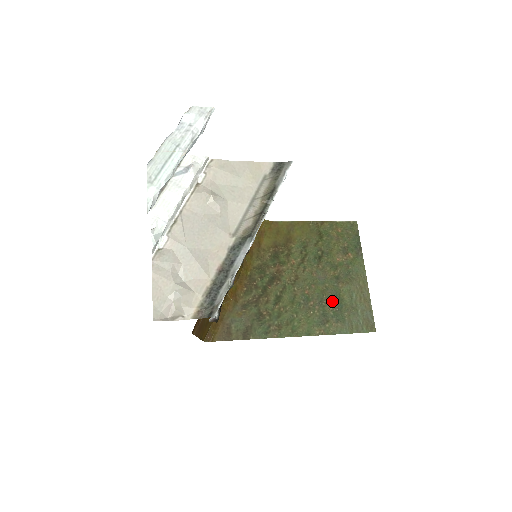
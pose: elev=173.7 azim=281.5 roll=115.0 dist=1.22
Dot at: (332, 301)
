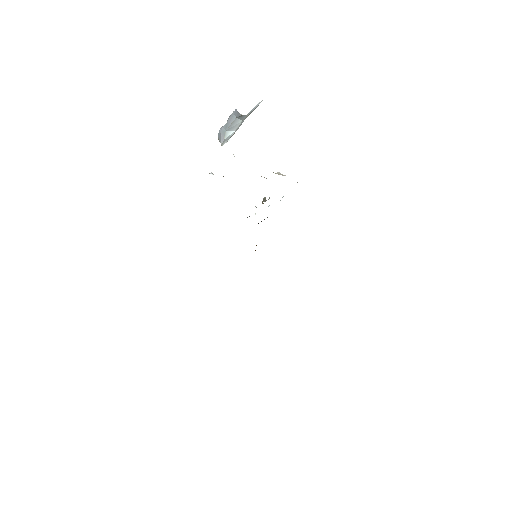
Dot at: occluded
